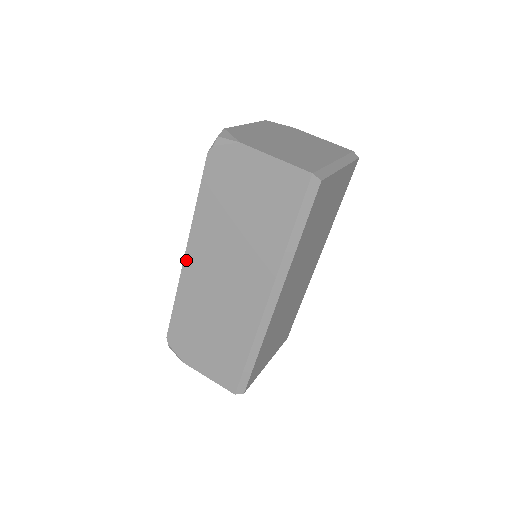
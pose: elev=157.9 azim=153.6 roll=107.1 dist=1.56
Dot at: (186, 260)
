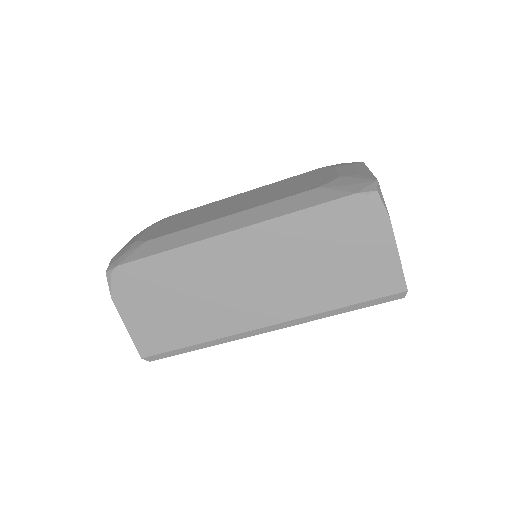
Dot at: (228, 236)
